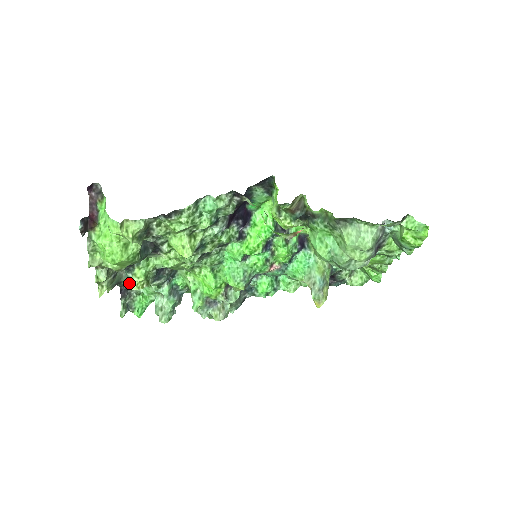
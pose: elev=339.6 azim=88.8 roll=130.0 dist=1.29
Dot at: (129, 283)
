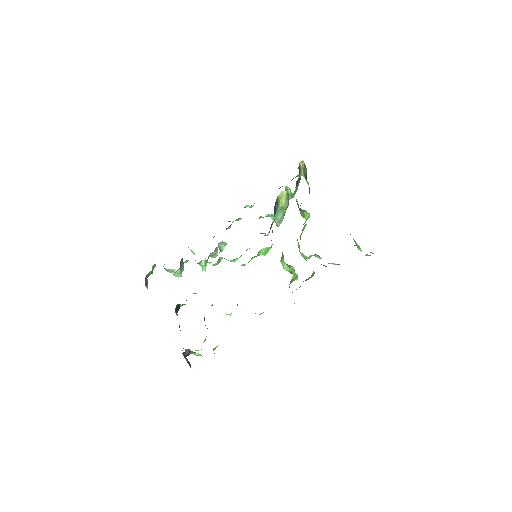
Dot at: occluded
